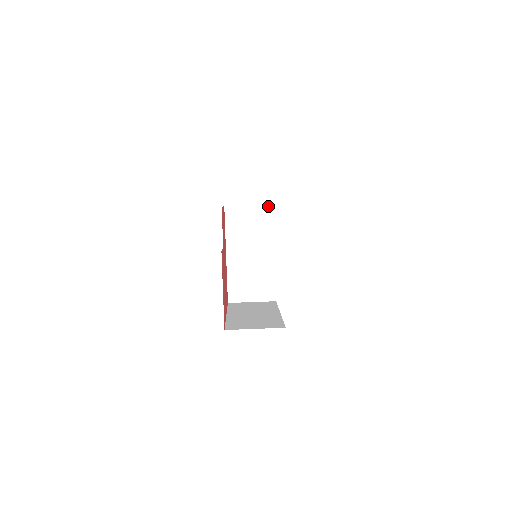
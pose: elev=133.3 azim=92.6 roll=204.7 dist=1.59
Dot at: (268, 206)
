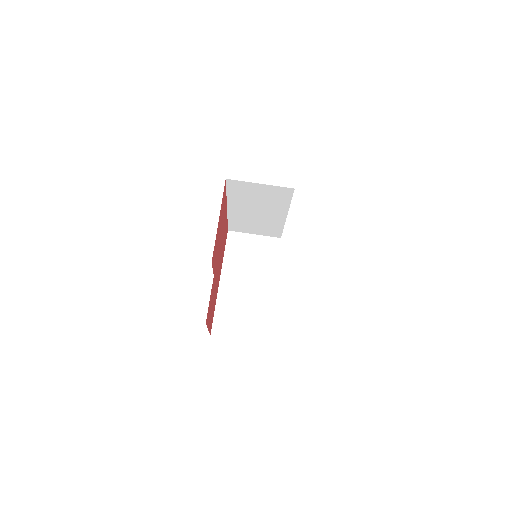
Dot at: (286, 189)
